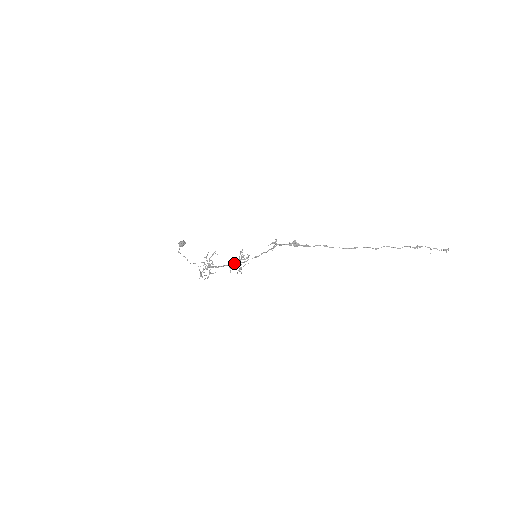
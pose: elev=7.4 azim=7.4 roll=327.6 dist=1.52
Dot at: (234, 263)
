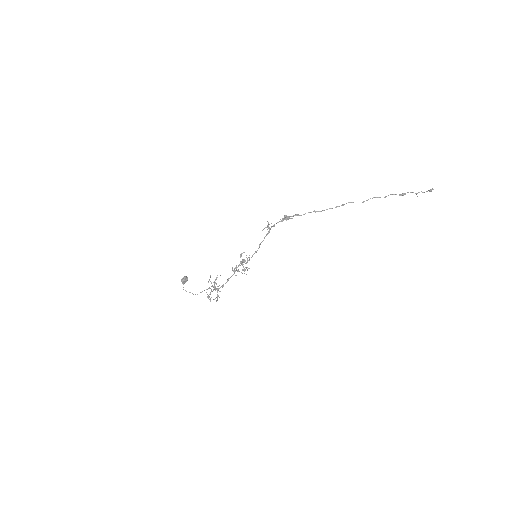
Dot at: (236, 267)
